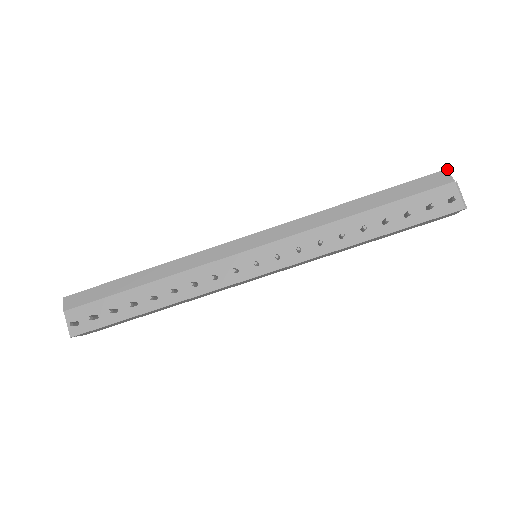
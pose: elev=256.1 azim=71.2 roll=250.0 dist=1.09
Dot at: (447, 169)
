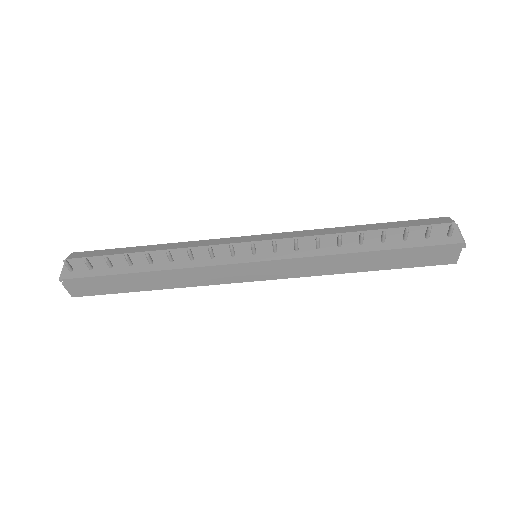
Dot at: occluded
